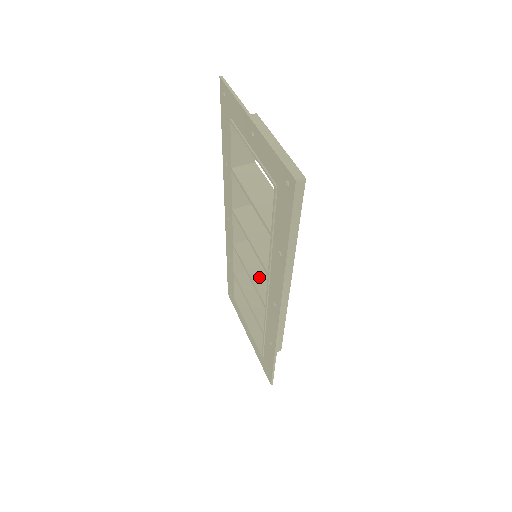
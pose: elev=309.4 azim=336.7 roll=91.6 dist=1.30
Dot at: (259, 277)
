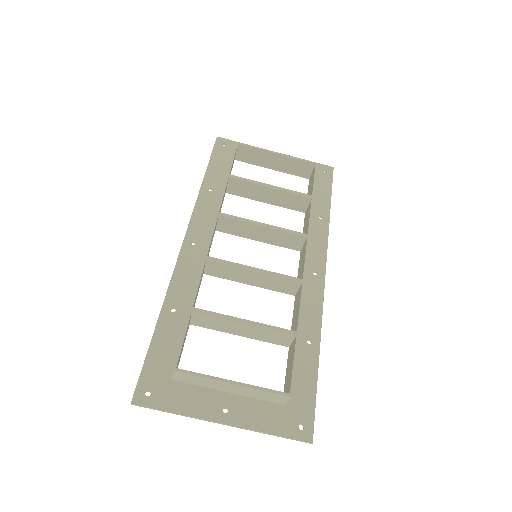
Dot at: (269, 239)
